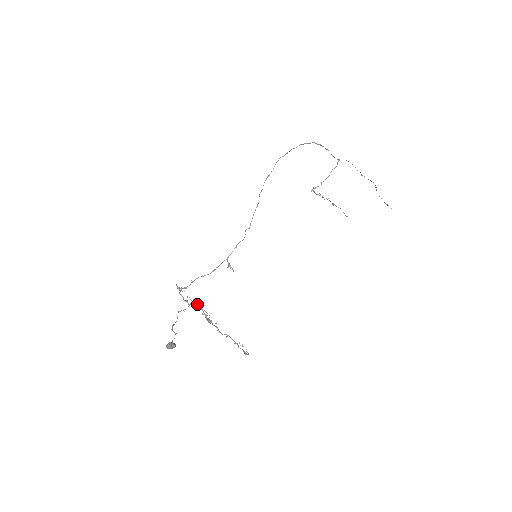
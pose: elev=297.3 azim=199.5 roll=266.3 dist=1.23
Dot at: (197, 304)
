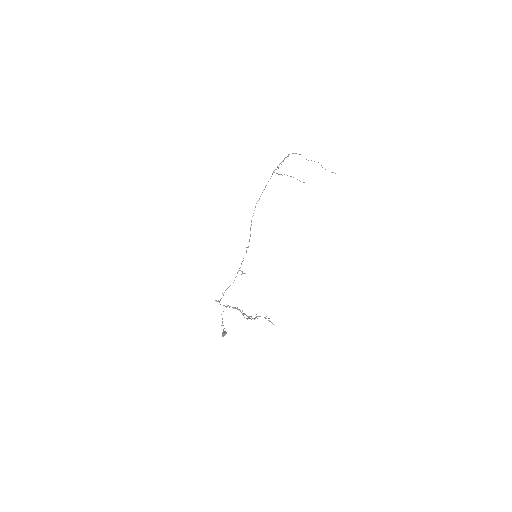
Dot at: occluded
